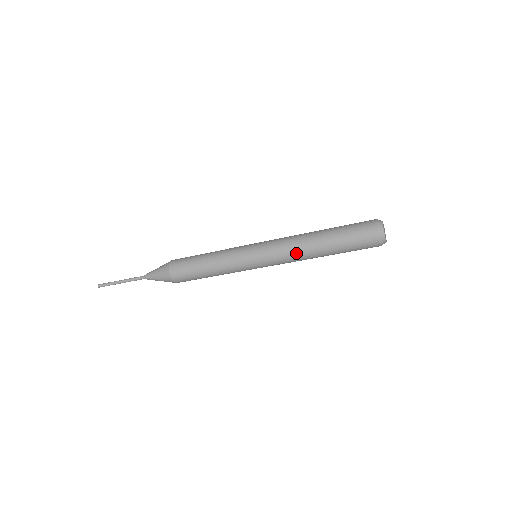
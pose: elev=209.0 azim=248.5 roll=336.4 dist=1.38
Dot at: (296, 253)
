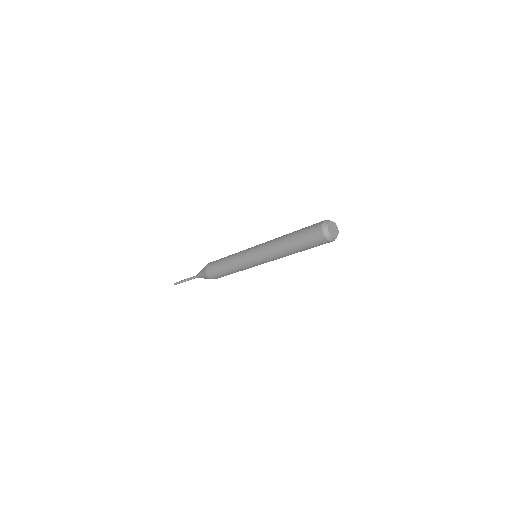
Dot at: (273, 249)
